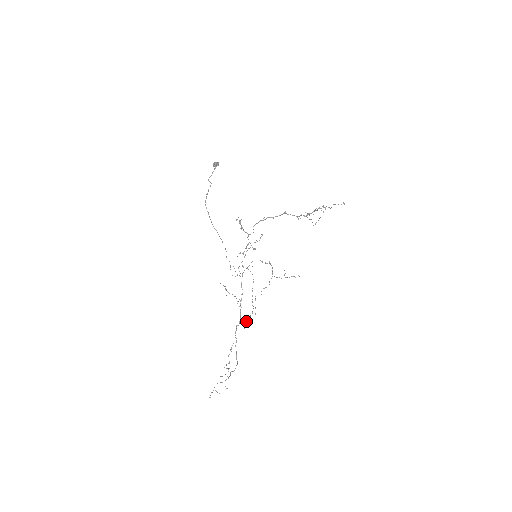
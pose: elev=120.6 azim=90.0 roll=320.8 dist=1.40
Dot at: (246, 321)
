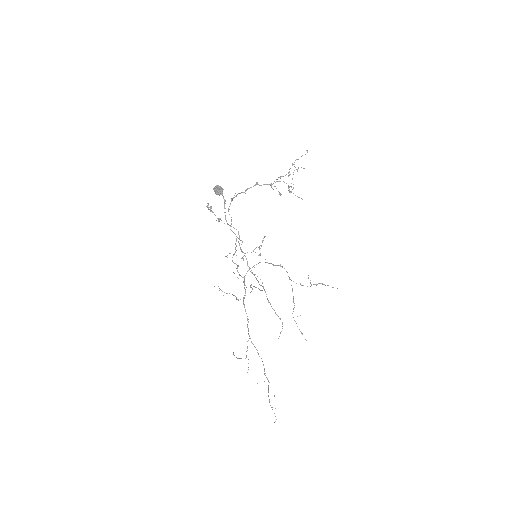
Dot at: occluded
